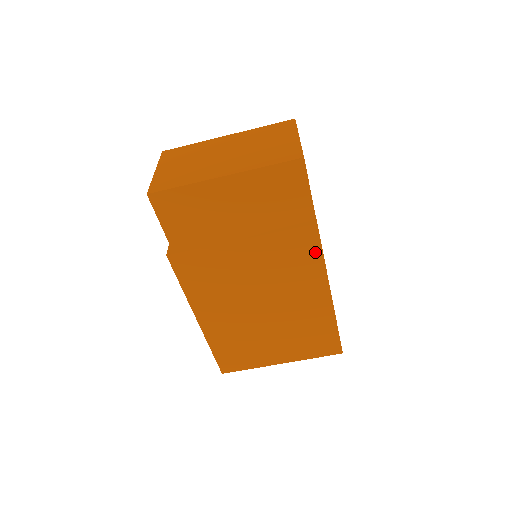
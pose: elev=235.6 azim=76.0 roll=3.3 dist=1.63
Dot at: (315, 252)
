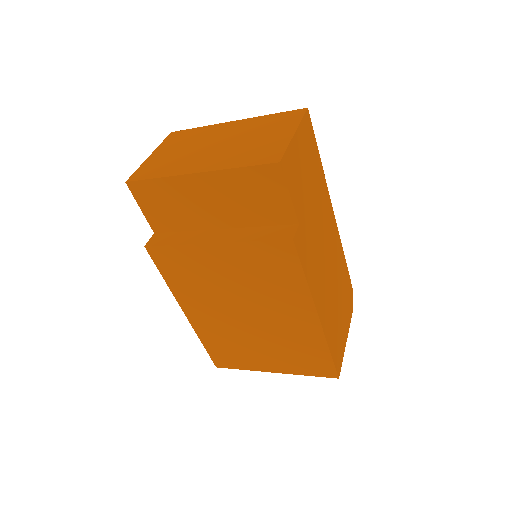
Dot at: (295, 269)
